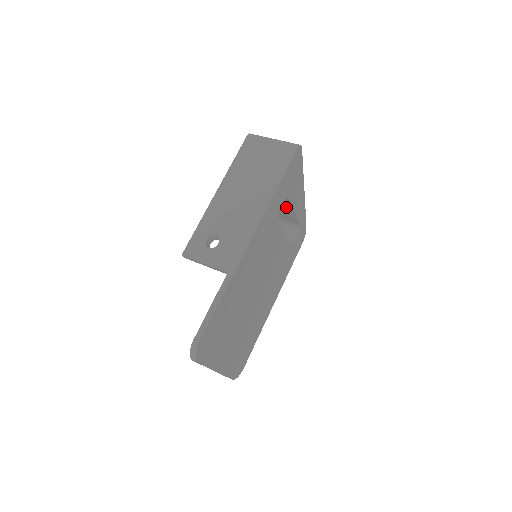
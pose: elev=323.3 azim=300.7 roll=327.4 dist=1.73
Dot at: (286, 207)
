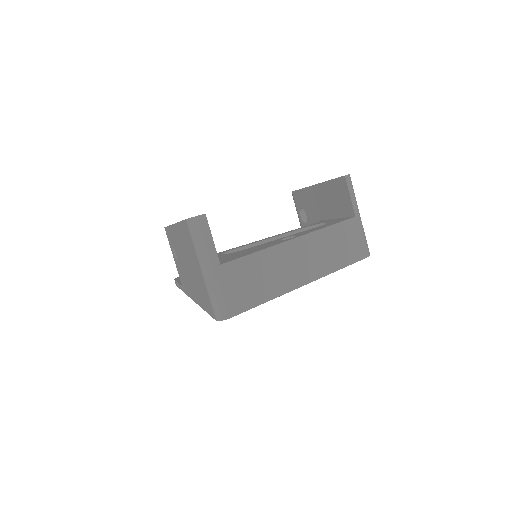
Dot at: occluded
